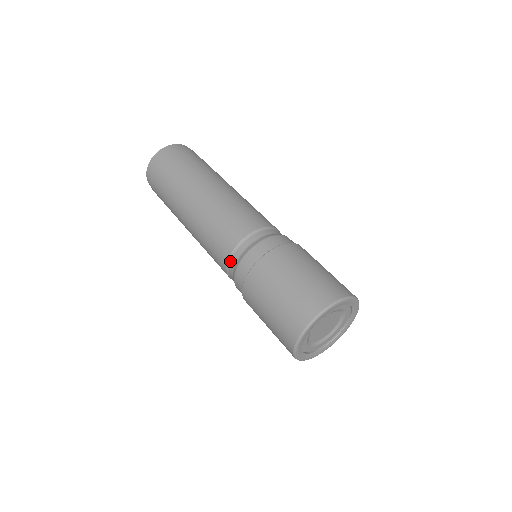
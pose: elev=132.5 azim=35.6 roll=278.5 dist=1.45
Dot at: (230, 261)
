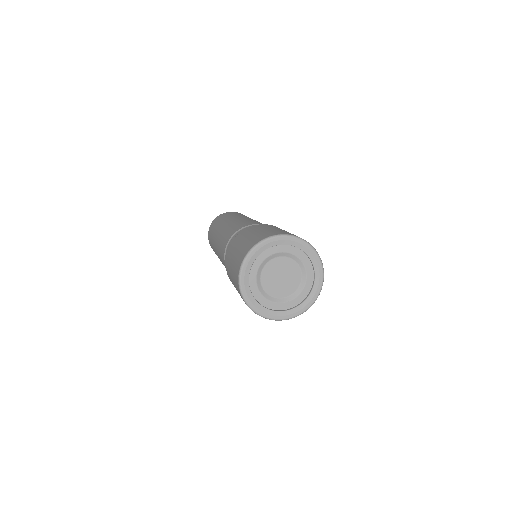
Dot at: (236, 233)
